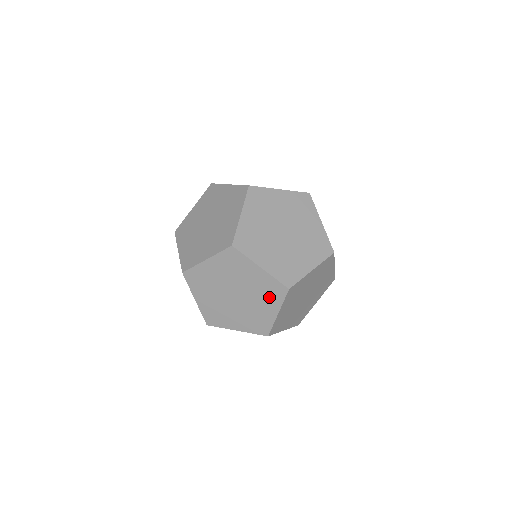
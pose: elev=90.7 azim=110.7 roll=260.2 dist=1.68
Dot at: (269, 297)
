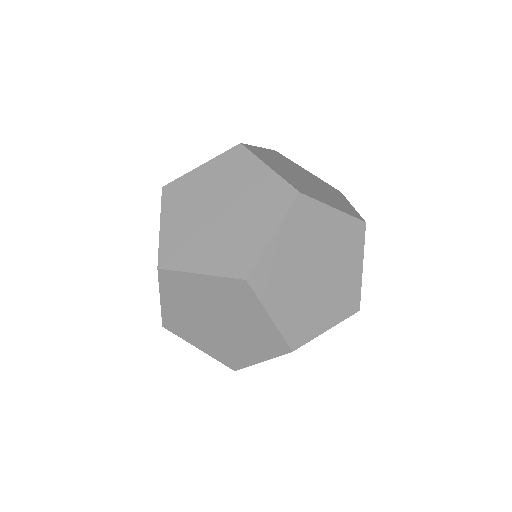
Dot at: occluded
